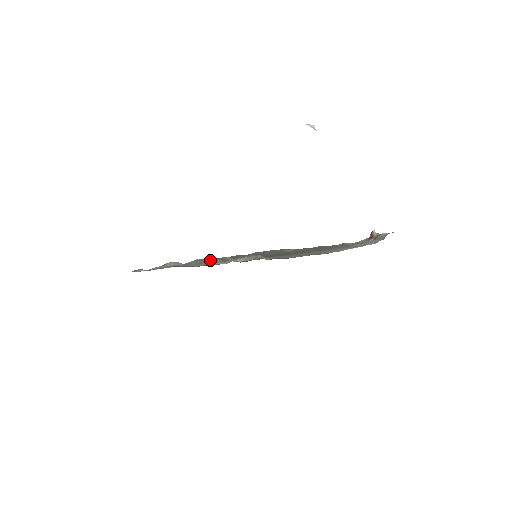
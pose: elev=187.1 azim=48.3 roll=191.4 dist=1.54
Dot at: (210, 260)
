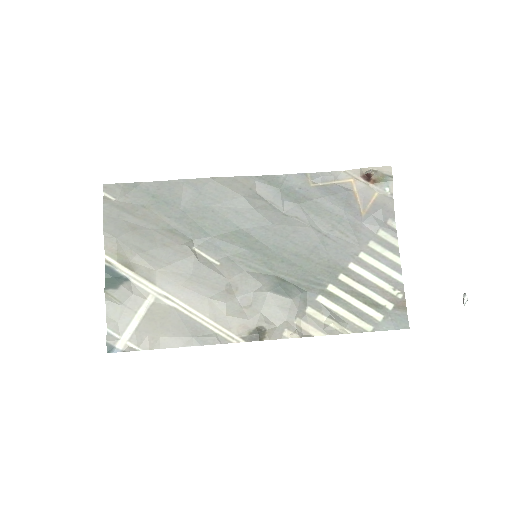
Dot at: (186, 274)
